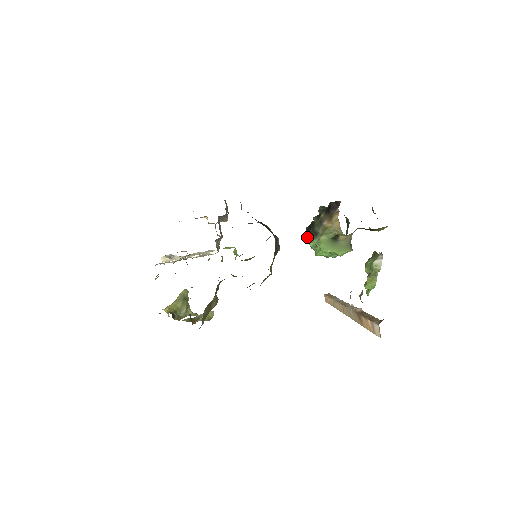
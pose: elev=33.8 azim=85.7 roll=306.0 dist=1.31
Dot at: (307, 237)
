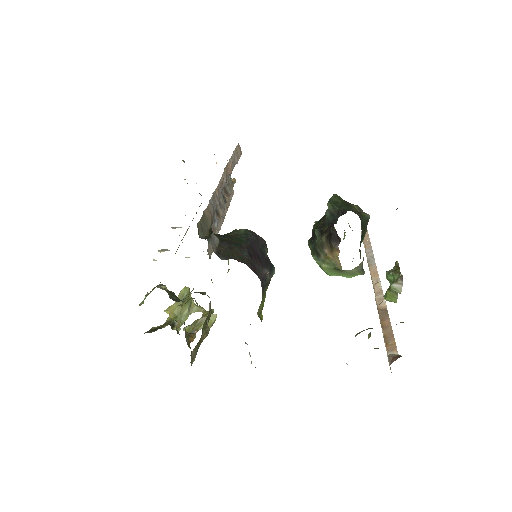
Dot at: occluded
